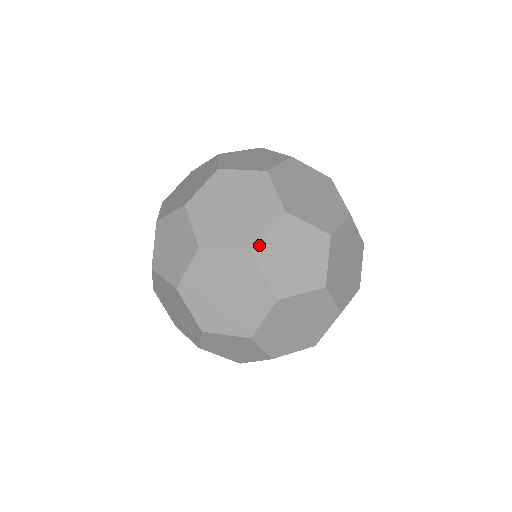
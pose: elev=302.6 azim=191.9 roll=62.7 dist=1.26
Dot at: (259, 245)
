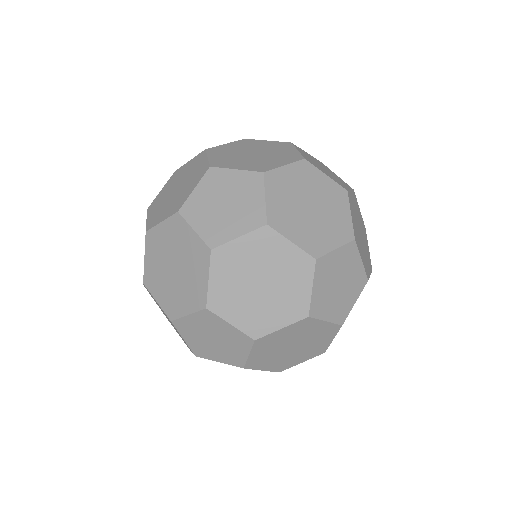
Dot at: (288, 368)
